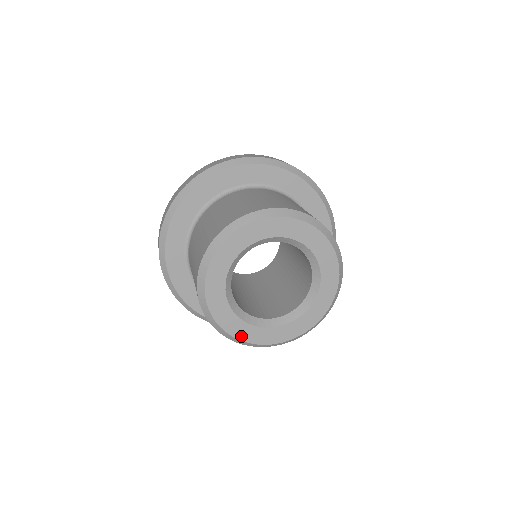
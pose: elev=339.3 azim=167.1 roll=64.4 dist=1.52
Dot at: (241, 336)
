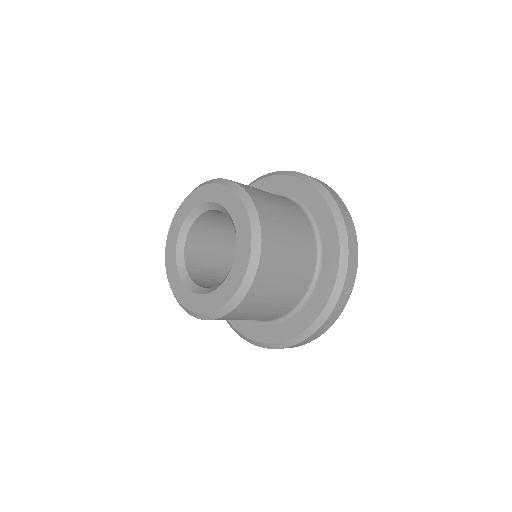
Dot at: (193, 308)
